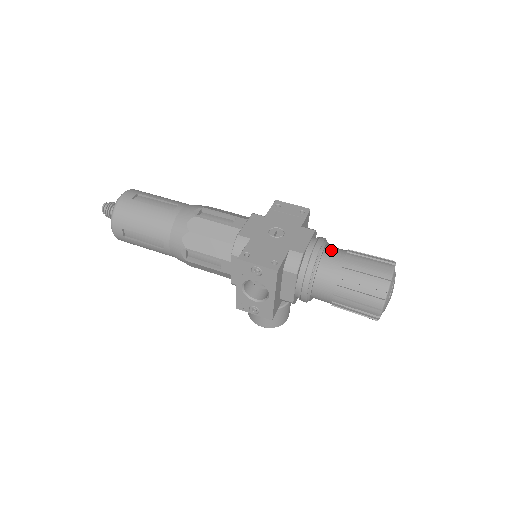
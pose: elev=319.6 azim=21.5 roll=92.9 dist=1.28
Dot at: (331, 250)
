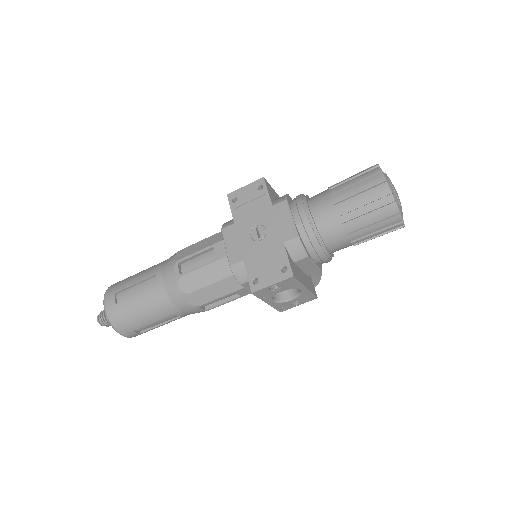
Dot at: (316, 206)
